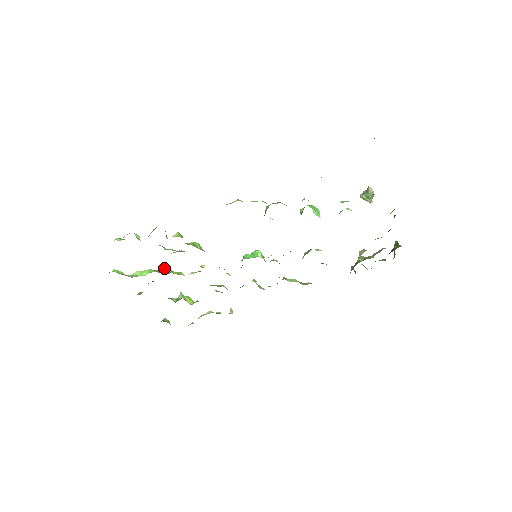
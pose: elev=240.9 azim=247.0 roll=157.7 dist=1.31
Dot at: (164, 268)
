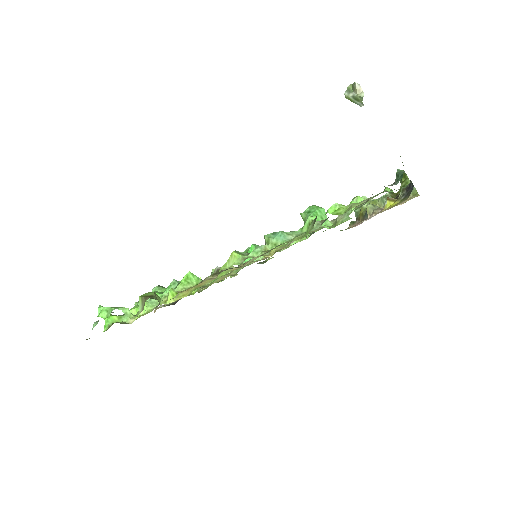
Dot at: occluded
